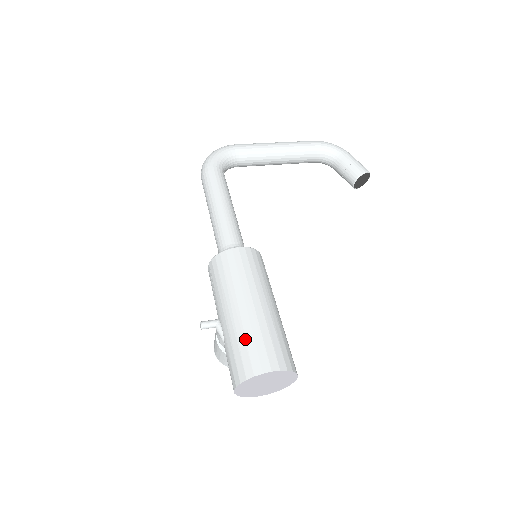
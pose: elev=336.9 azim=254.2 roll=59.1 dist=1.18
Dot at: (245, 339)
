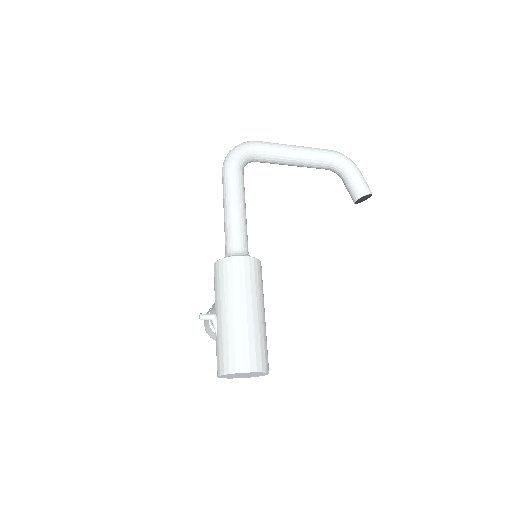
Dot at: (235, 341)
